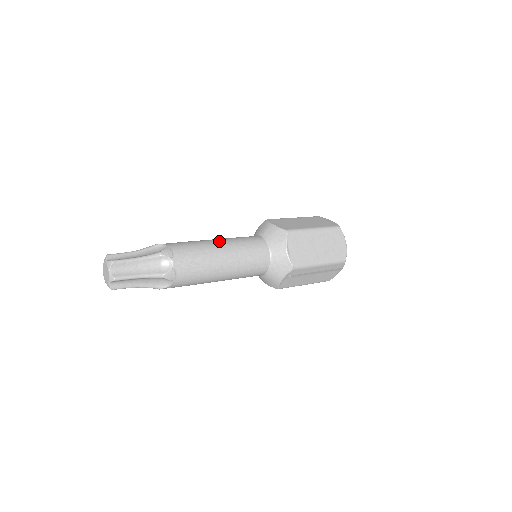
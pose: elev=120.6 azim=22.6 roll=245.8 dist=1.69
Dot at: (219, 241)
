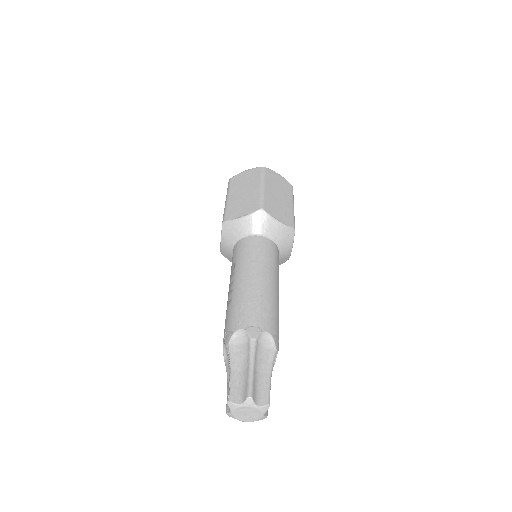
Dot at: (245, 276)
